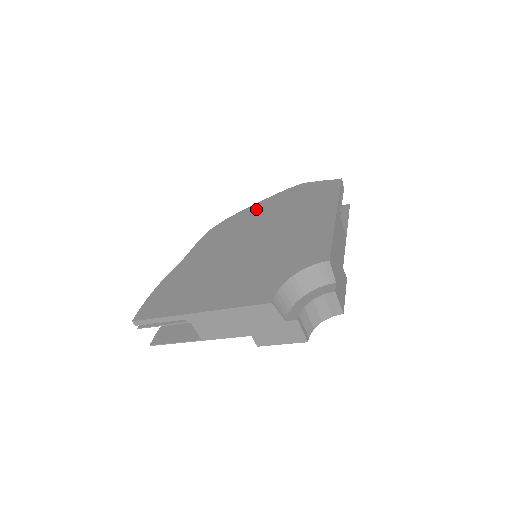
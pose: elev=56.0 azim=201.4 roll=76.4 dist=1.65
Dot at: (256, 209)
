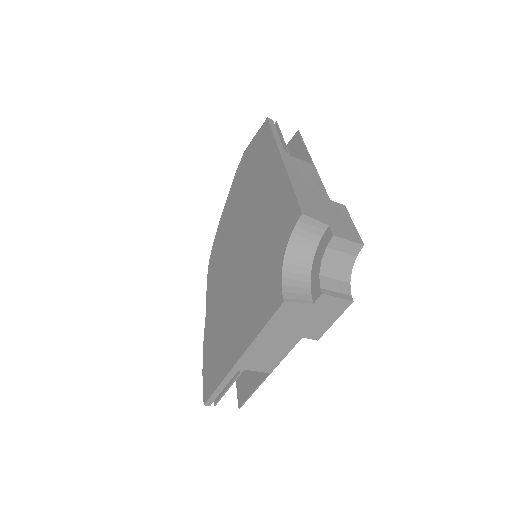
Dot at: (226, 213)
